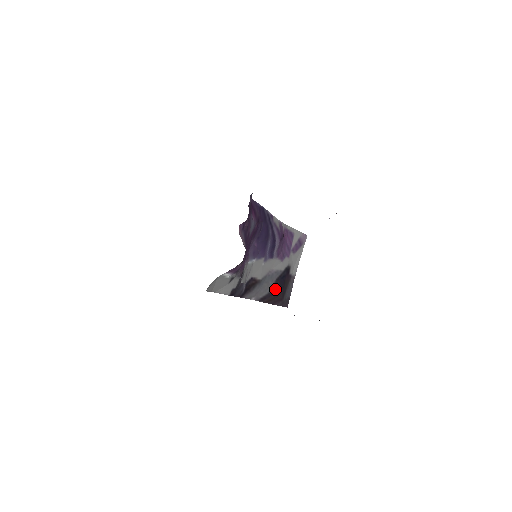
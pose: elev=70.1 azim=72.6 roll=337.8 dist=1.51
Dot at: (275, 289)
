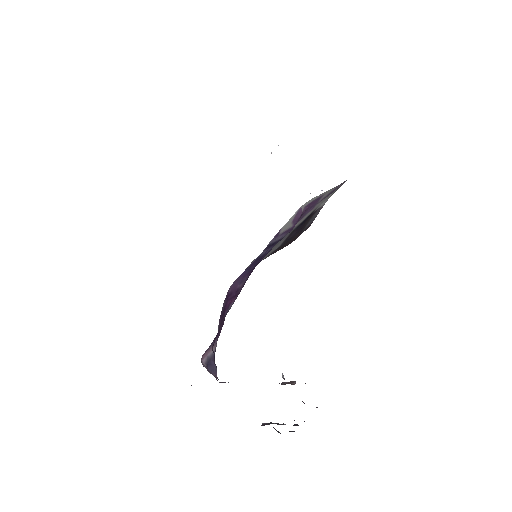
Dot at: (288, 238)
